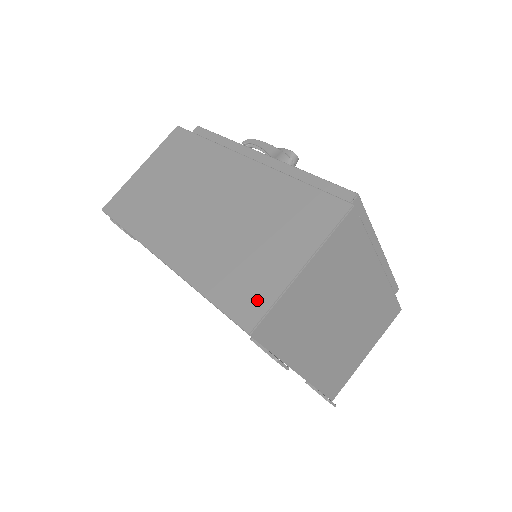
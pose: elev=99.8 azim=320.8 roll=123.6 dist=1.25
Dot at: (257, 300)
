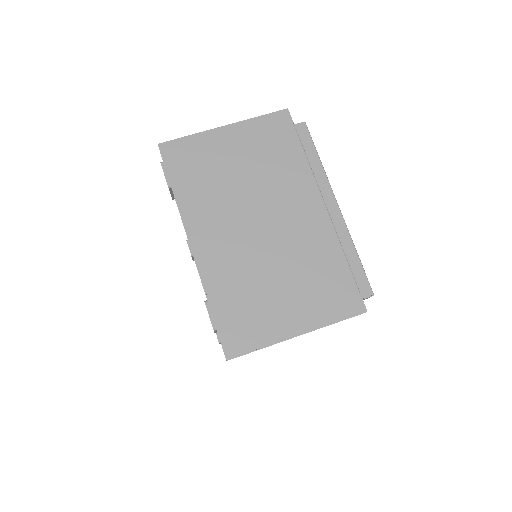
Dot at: occluded
